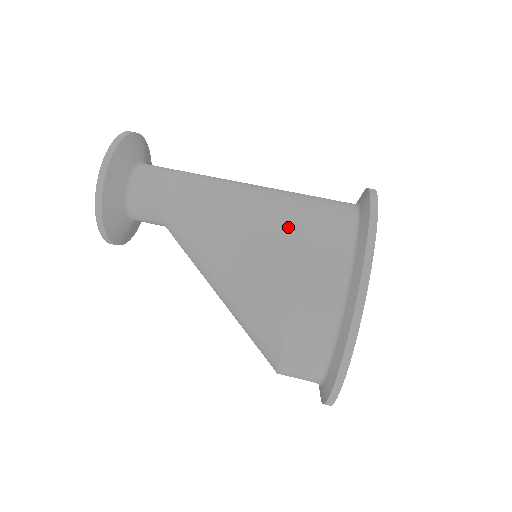
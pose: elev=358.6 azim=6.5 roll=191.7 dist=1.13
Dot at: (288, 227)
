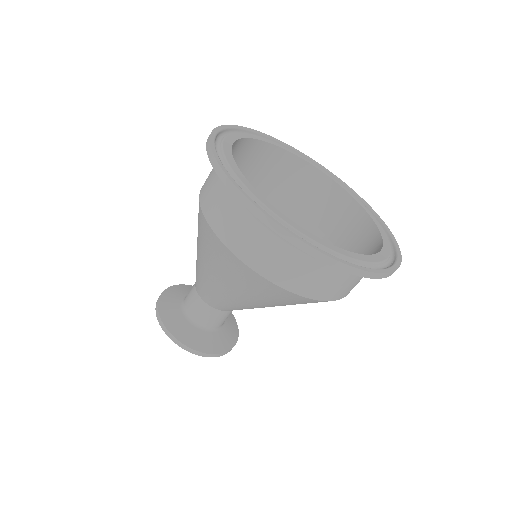
Dot at: occluded
